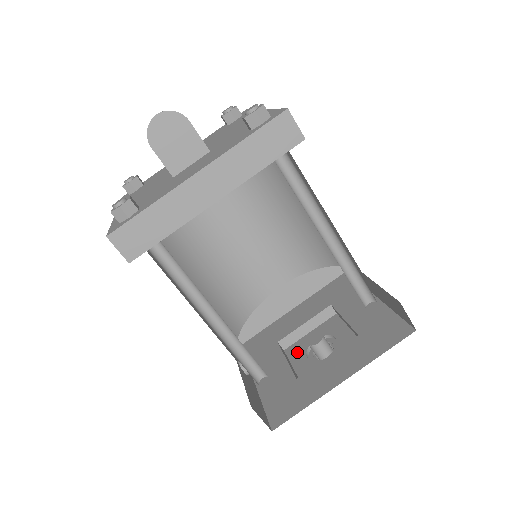
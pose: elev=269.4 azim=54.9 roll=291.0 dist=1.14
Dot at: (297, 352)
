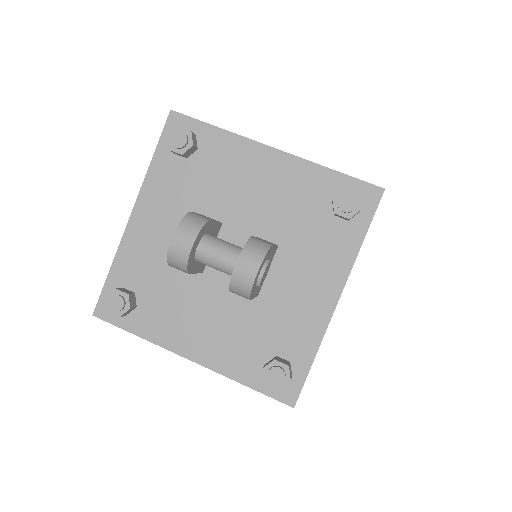
Dot at: occluded
